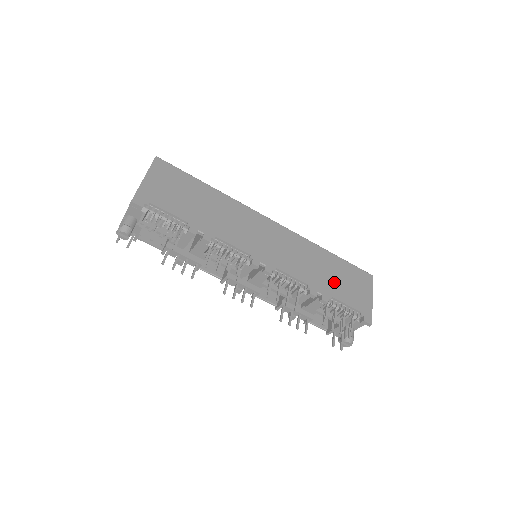
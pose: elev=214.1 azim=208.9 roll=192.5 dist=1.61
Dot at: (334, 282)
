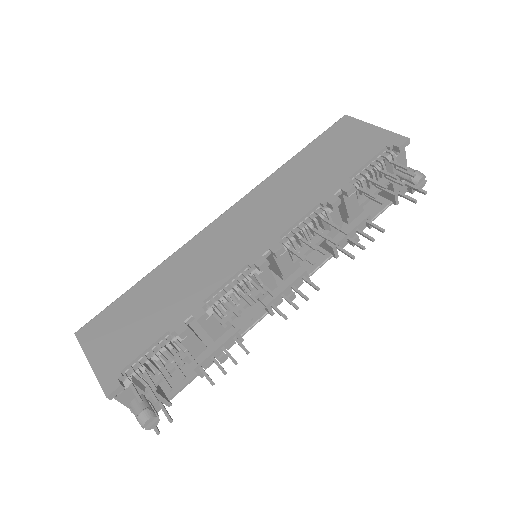
Dot at: (331, 167)
